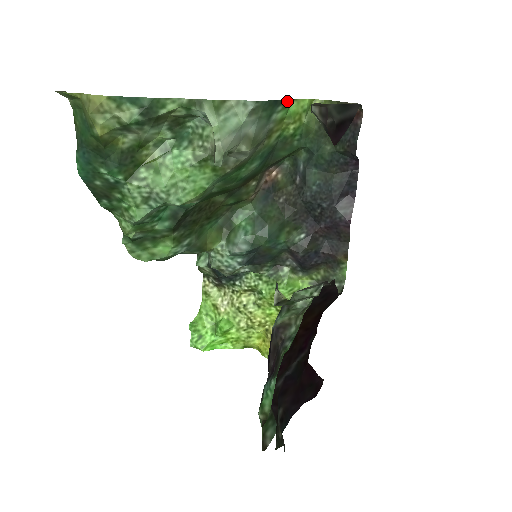
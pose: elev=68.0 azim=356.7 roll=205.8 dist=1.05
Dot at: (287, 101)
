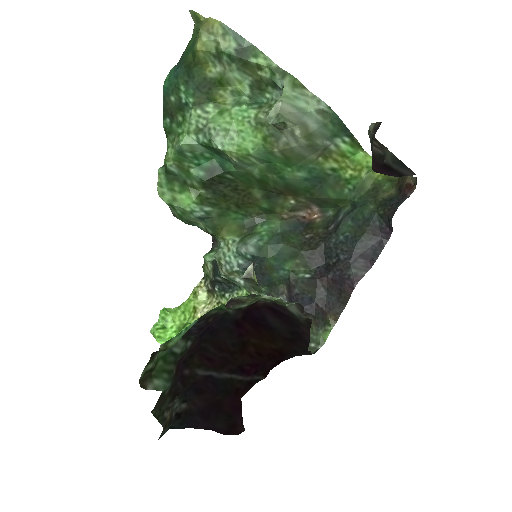
Dot at: (356, 141)
